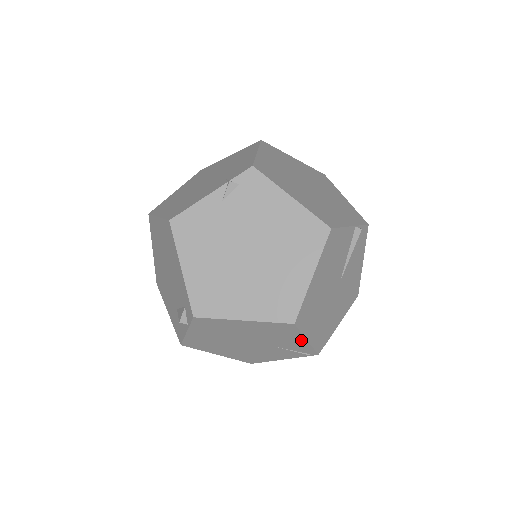
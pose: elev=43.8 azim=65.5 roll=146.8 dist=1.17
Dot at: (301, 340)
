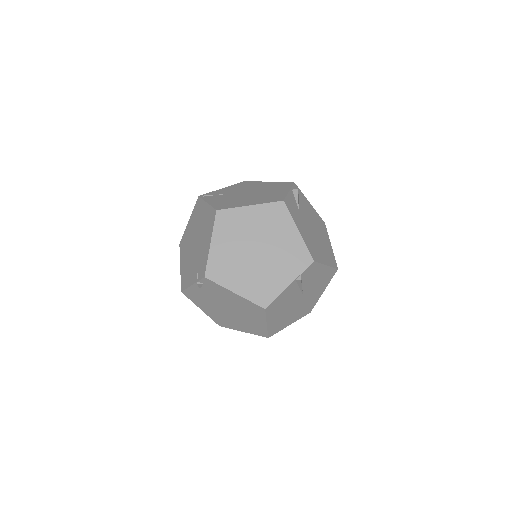
Dot at: occluded
